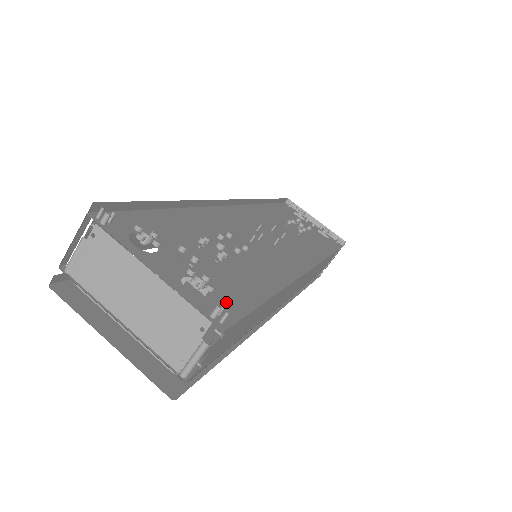
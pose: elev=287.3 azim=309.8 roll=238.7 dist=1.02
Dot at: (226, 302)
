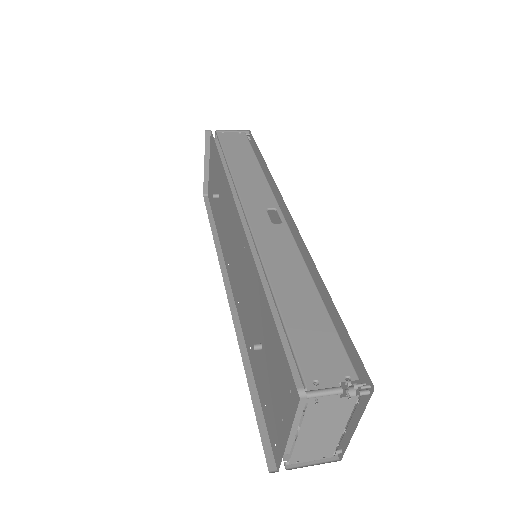
Dot at: occluded
